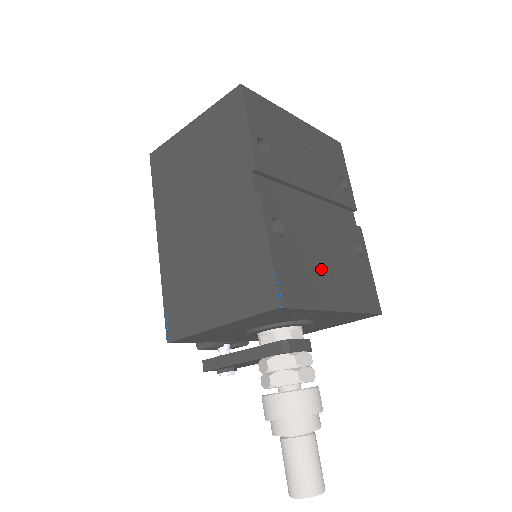
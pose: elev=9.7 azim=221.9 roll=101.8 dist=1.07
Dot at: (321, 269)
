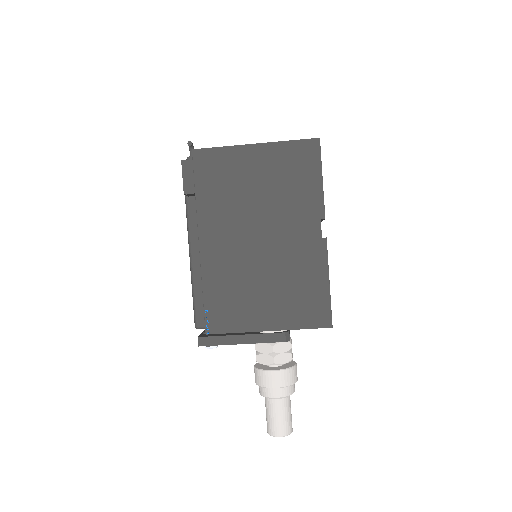
Dot at: occluded
